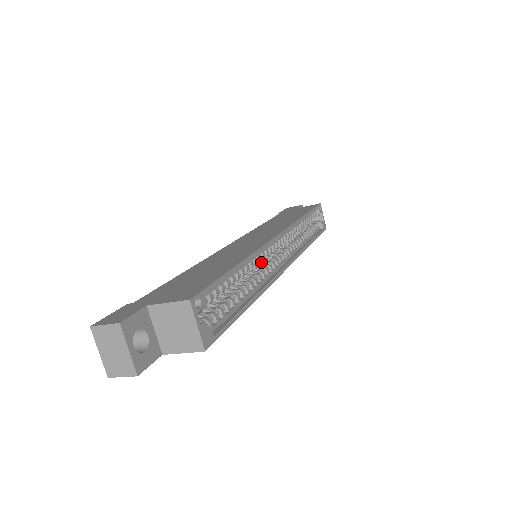
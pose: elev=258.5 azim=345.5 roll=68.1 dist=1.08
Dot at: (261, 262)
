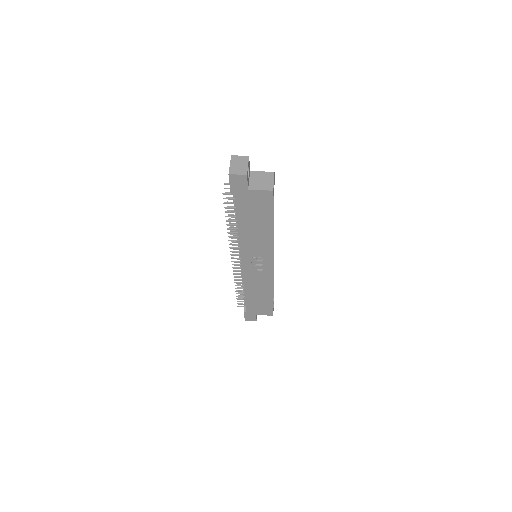
Dot at: occluded
